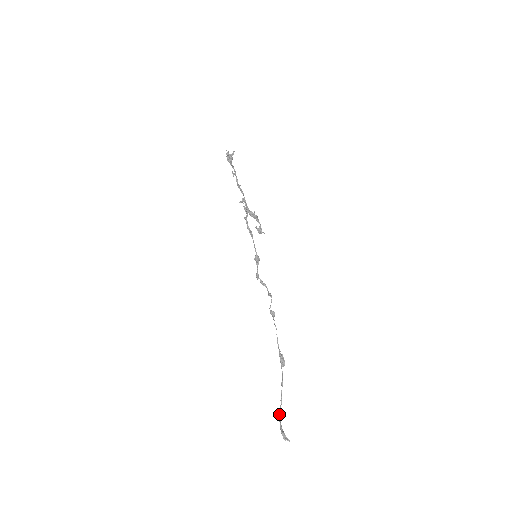
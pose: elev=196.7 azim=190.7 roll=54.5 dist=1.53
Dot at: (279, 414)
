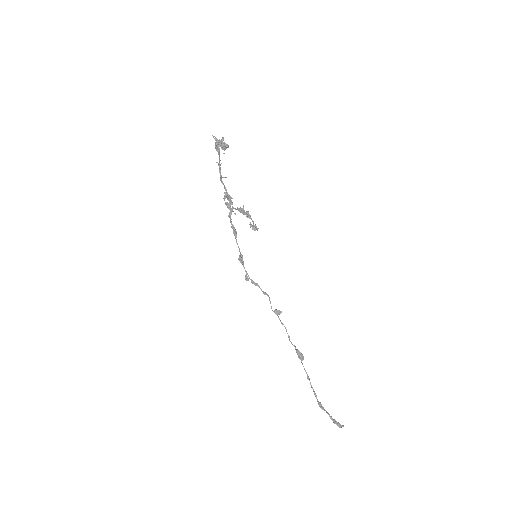
Dot at: (322, 407)
